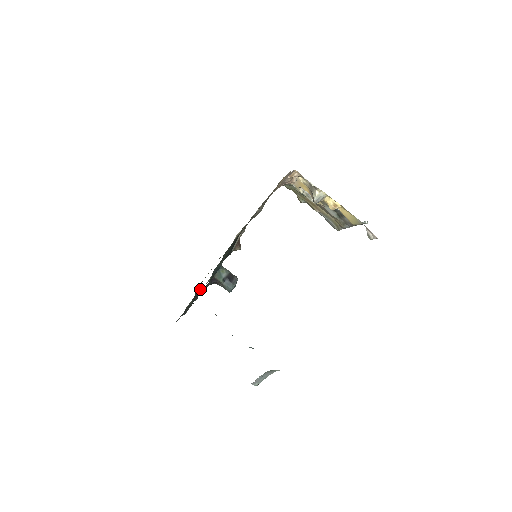
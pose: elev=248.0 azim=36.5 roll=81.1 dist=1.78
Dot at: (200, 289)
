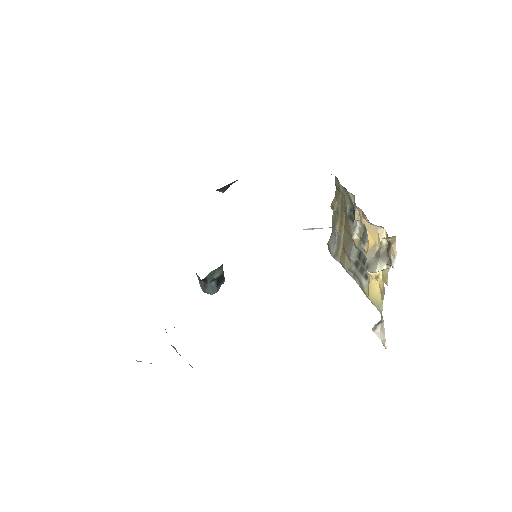
Dot at: occluded
